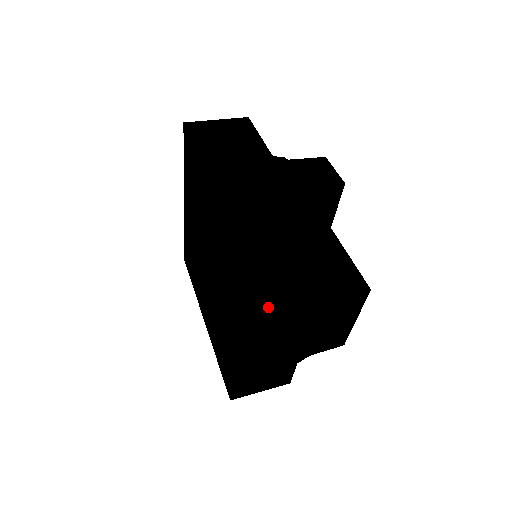
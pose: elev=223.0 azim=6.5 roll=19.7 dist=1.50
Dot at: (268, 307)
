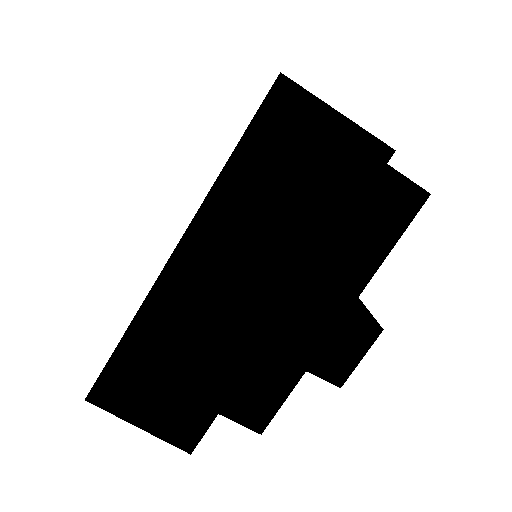
Dot at: occluded
